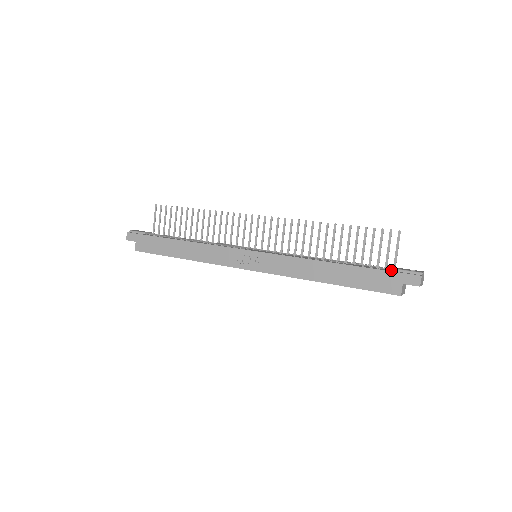
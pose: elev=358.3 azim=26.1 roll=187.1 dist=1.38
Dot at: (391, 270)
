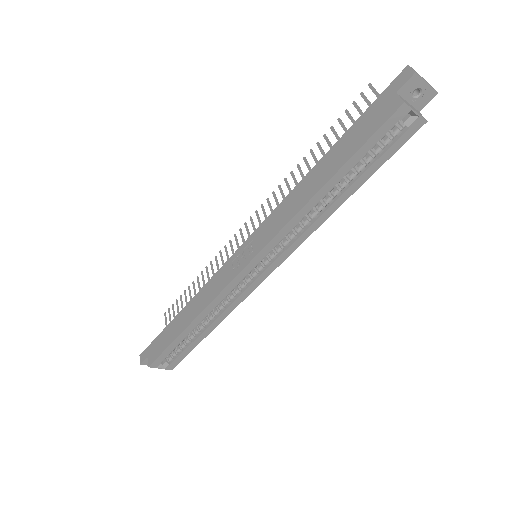
Dot at: occluded
